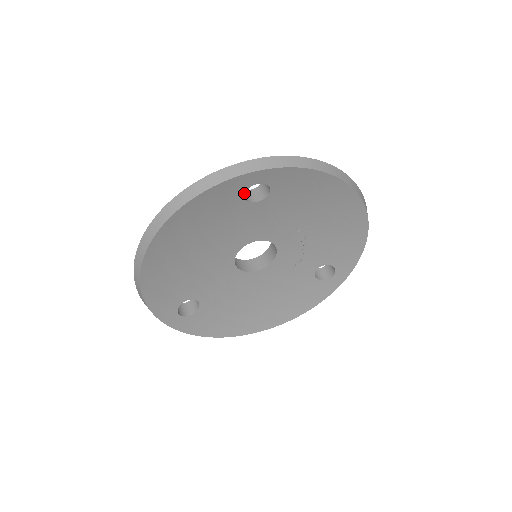
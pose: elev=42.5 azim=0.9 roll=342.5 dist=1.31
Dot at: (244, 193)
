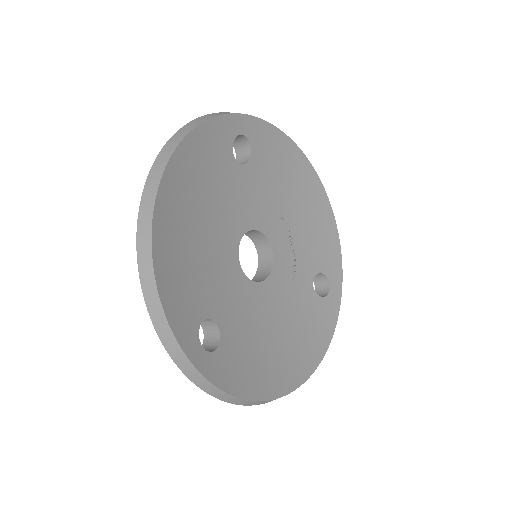
Dot at: (232, 145)
